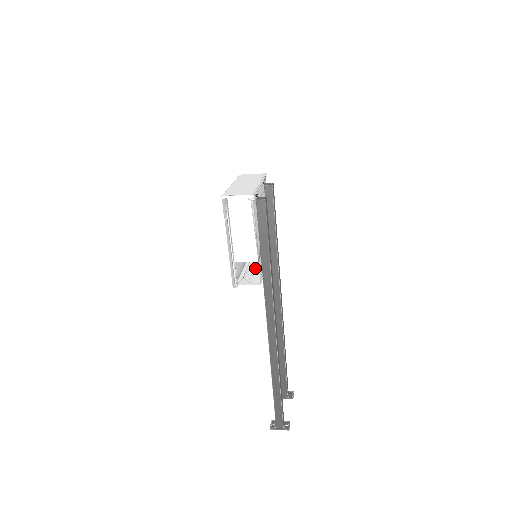
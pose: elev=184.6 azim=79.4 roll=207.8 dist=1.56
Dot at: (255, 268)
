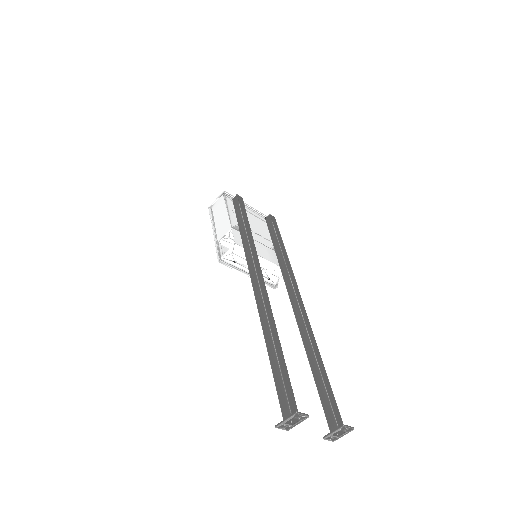
Dot at: occluded
